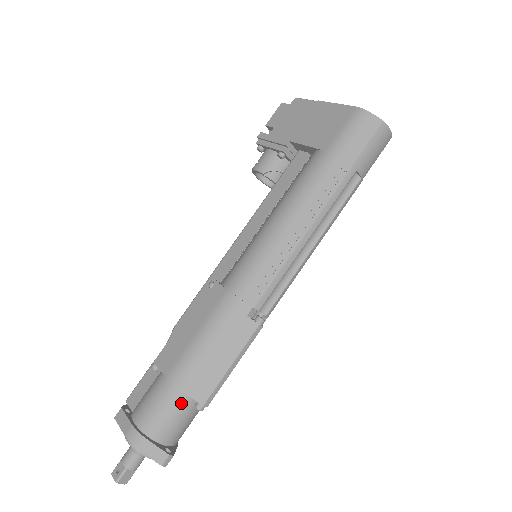
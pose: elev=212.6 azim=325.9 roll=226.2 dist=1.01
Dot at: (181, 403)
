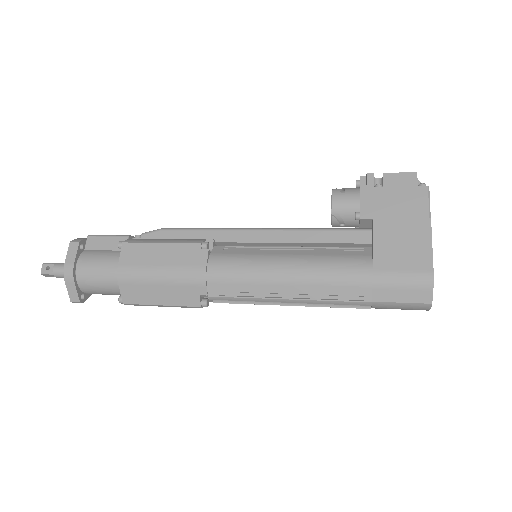
Dot at: (112, 288)
